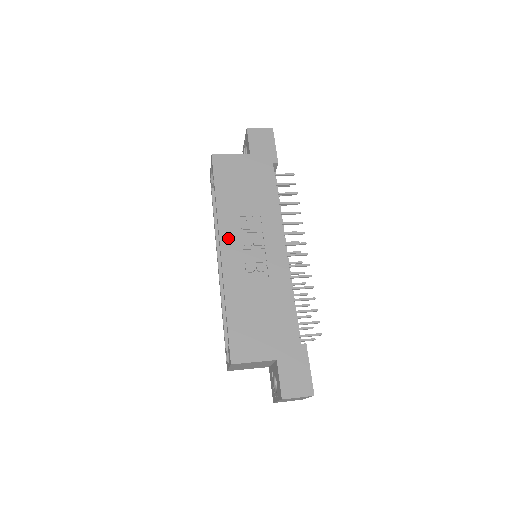
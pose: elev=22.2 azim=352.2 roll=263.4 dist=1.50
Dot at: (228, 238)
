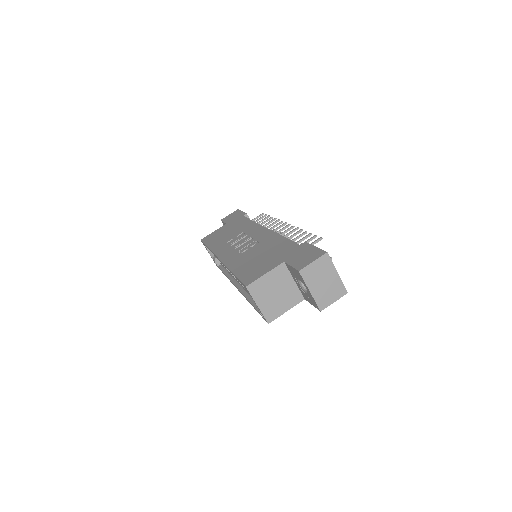
Dot at: (222, 252)
